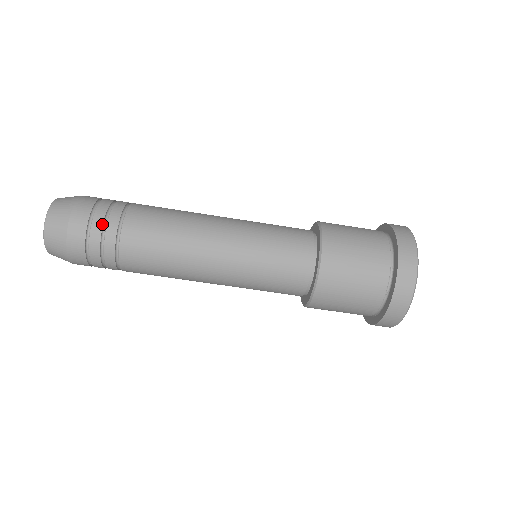
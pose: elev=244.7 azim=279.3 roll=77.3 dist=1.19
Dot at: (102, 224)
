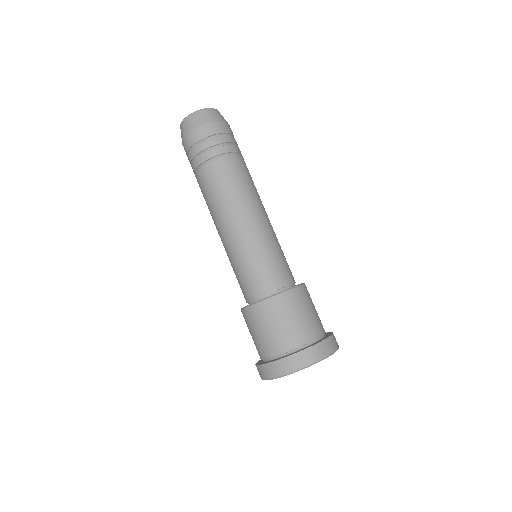
Dot at: (231, 142)
